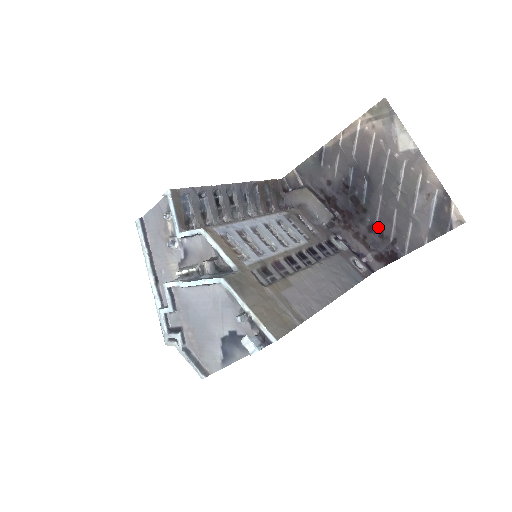
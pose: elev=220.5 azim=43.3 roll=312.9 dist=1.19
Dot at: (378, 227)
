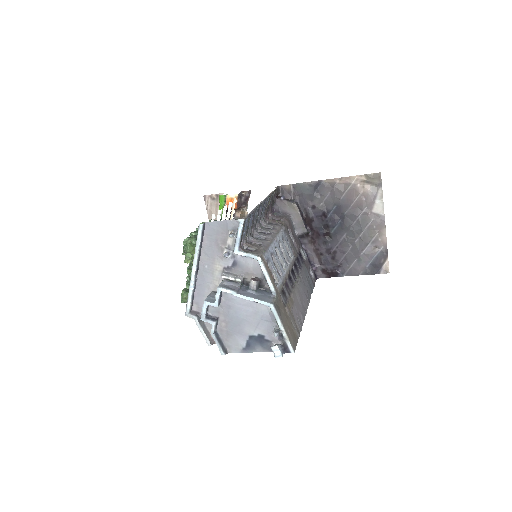
Dot at: (334, 252)
